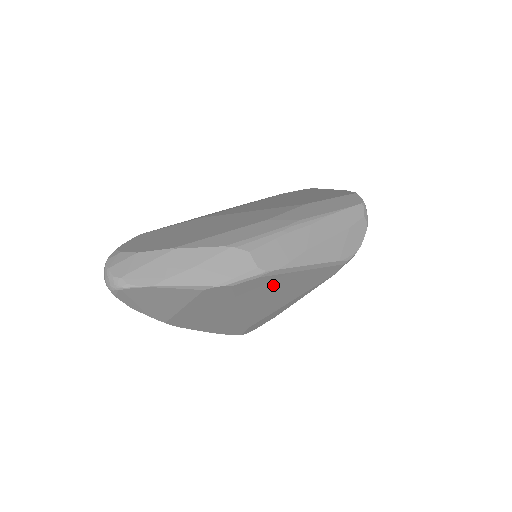
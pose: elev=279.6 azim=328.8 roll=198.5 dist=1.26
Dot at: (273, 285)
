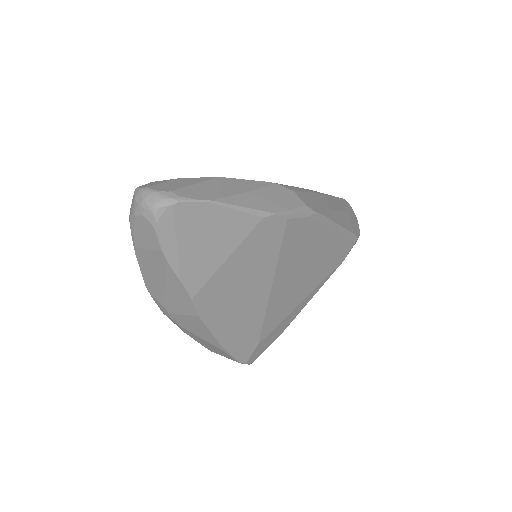
Dot at: (308, 246)
